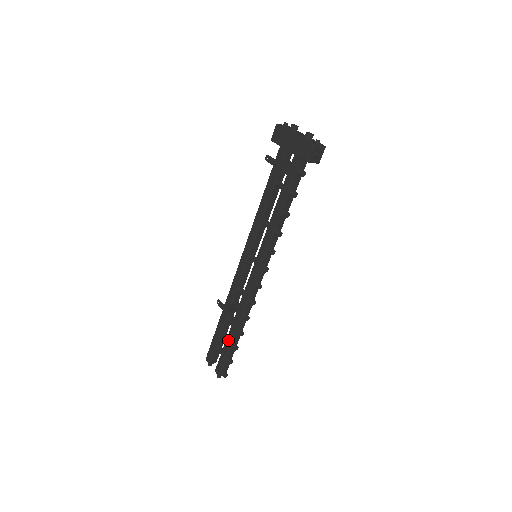
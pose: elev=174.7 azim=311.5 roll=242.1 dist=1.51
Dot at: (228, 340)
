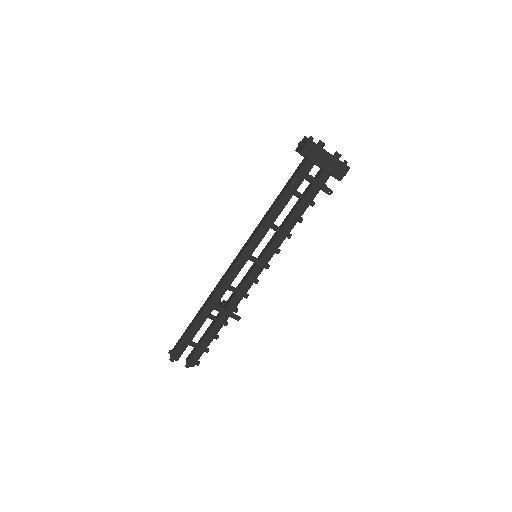
Dot at: (211, 334)
